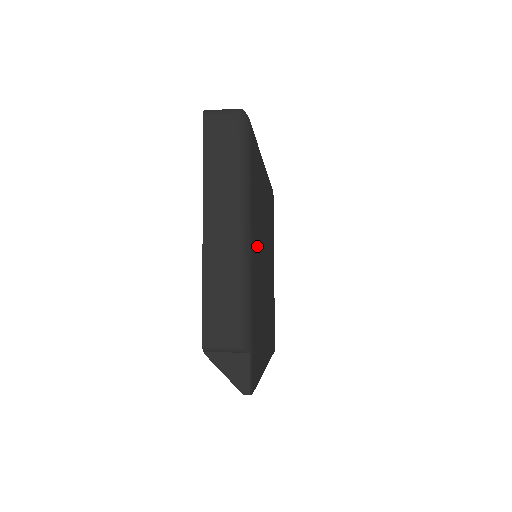
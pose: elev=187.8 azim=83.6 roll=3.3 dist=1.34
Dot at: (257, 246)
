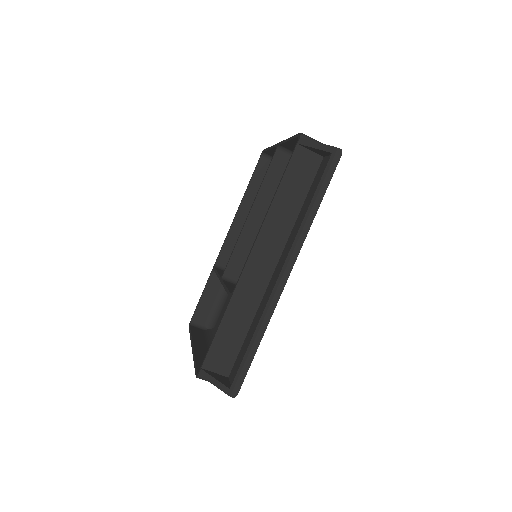
Dot at: occluded
